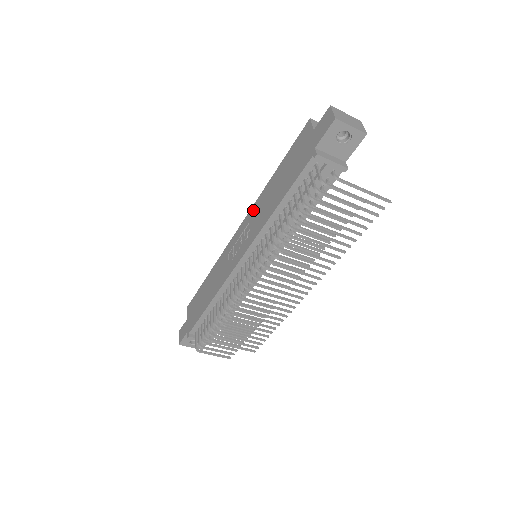
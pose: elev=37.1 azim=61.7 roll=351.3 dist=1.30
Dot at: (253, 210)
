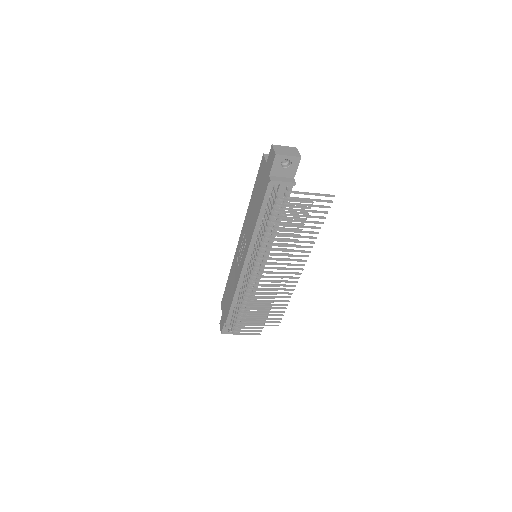
Dot at: (245, 224)
